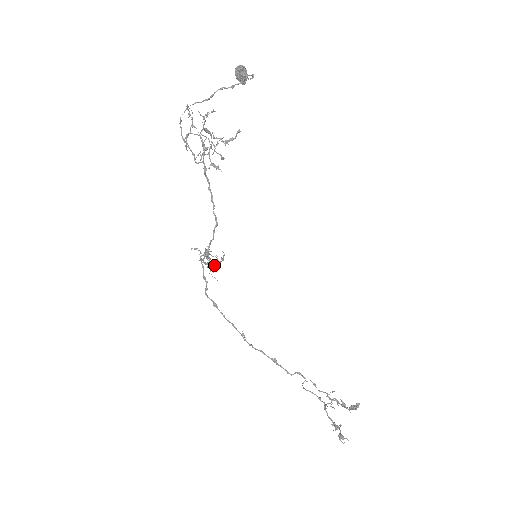
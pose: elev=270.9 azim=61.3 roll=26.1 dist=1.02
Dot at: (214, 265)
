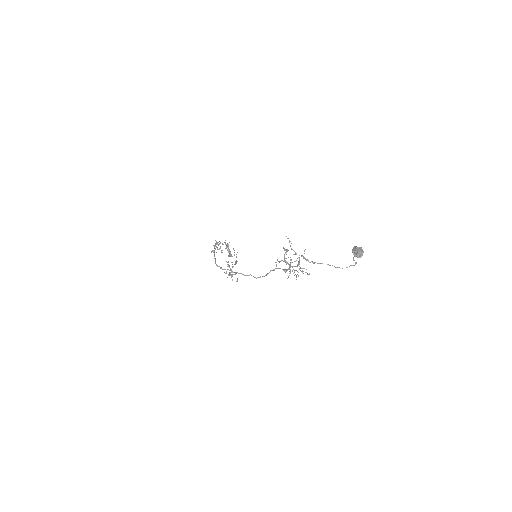
Dot at: (230, 274)
